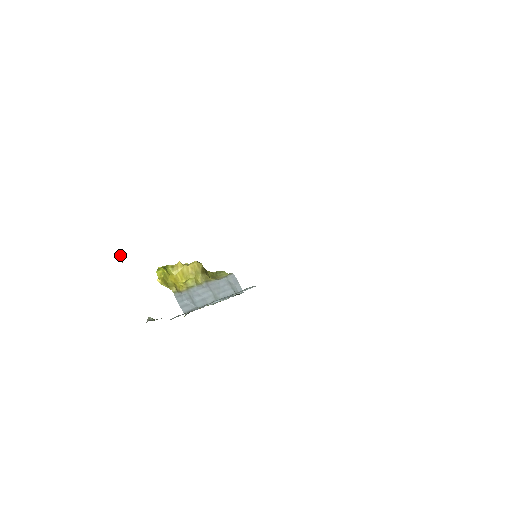
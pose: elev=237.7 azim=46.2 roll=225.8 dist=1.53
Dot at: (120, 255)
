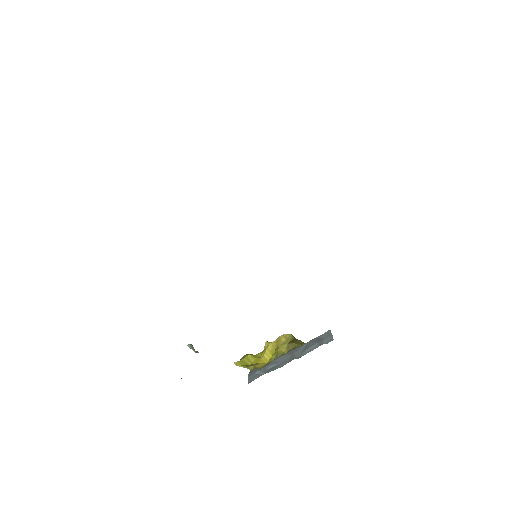
Dot at: (191, 344)
